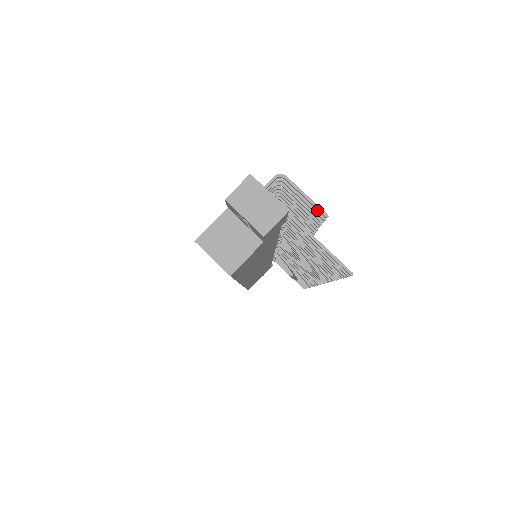
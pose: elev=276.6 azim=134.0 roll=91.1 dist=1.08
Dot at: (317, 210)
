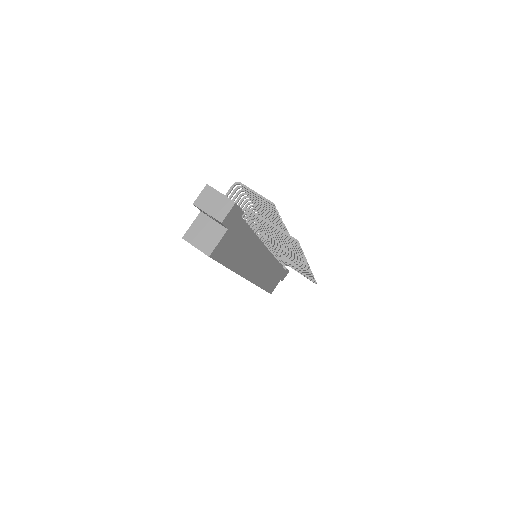
Dot at: occluded
